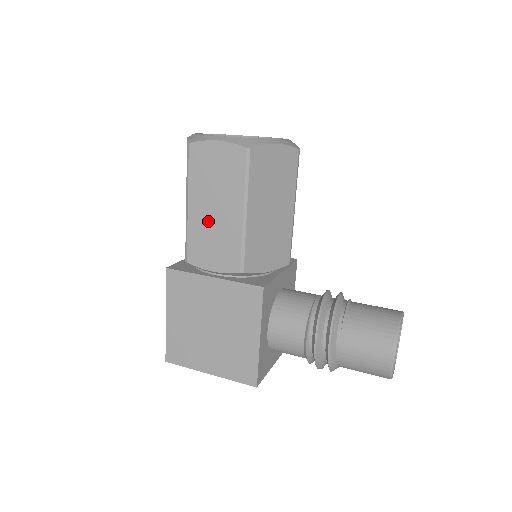
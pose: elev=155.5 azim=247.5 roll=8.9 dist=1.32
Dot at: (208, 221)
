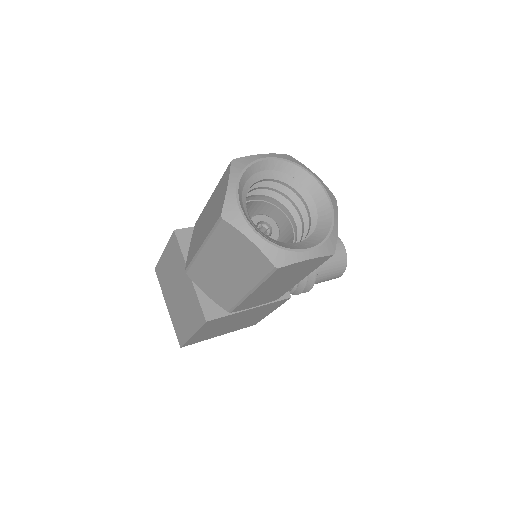
Dot at: (267, 293)
